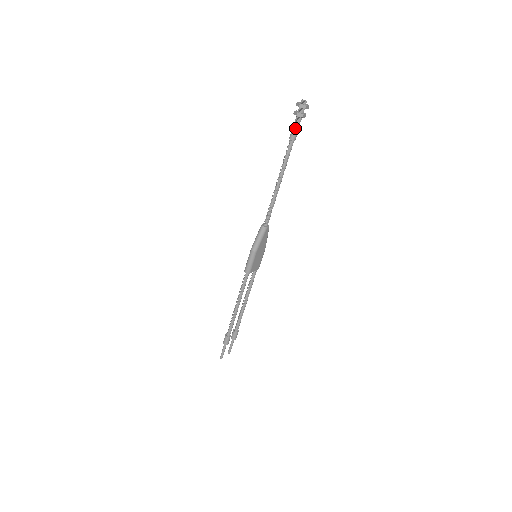
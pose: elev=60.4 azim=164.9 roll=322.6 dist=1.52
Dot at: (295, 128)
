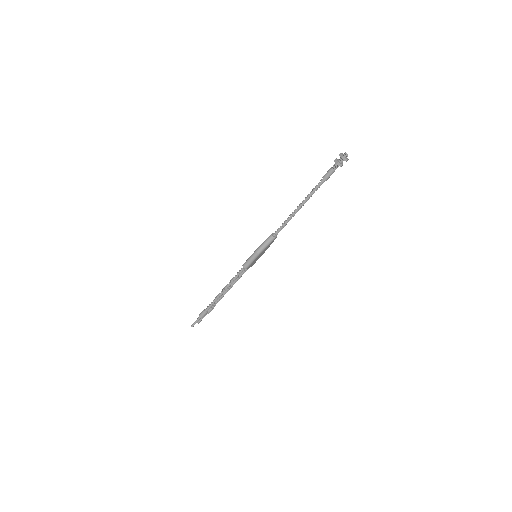
Dot at: (331, 172)
